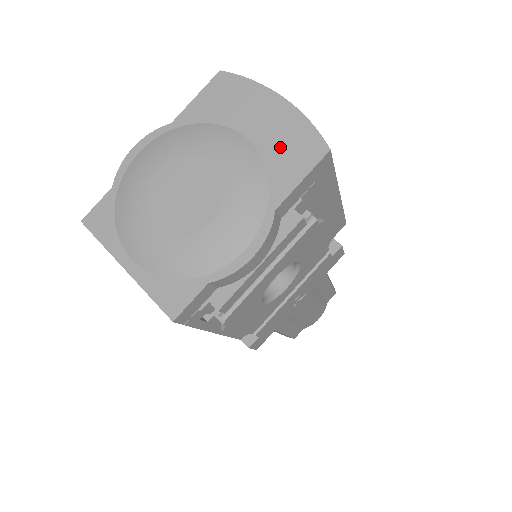
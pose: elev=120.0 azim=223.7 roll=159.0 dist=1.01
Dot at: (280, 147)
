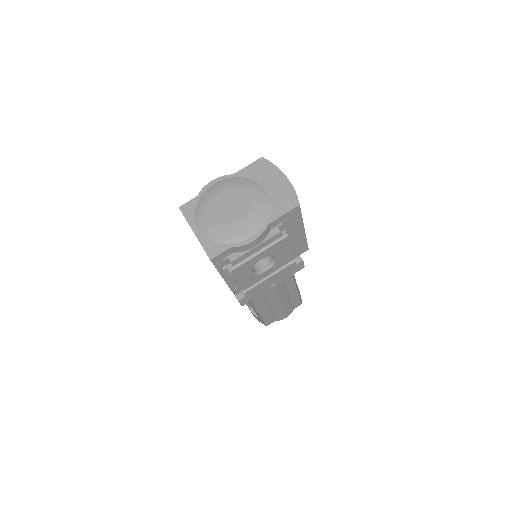
Dot at: (279, 198)
